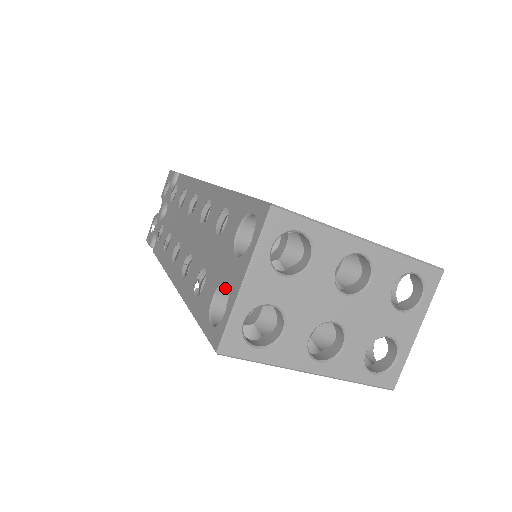
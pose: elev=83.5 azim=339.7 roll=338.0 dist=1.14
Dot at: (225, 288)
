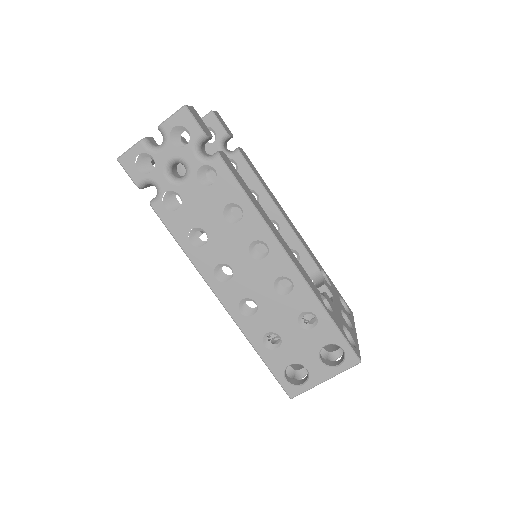
Dot at: (299, 363)
